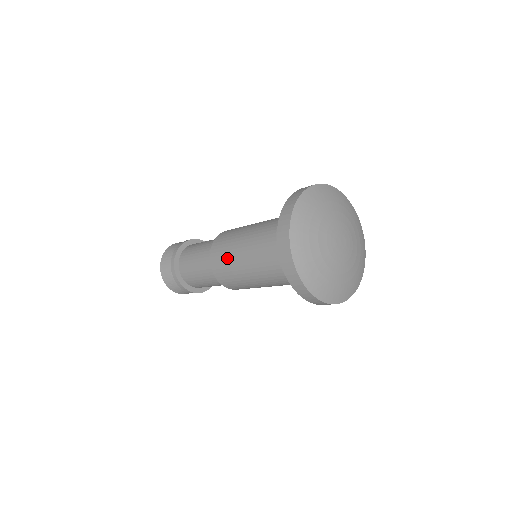
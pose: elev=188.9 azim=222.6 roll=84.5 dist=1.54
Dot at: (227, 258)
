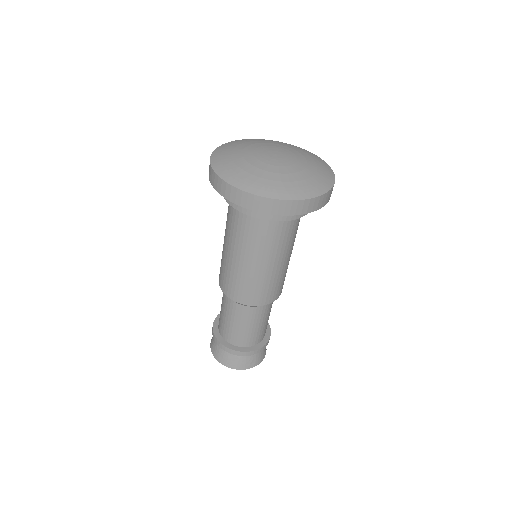
Dot at: (222, 262)
